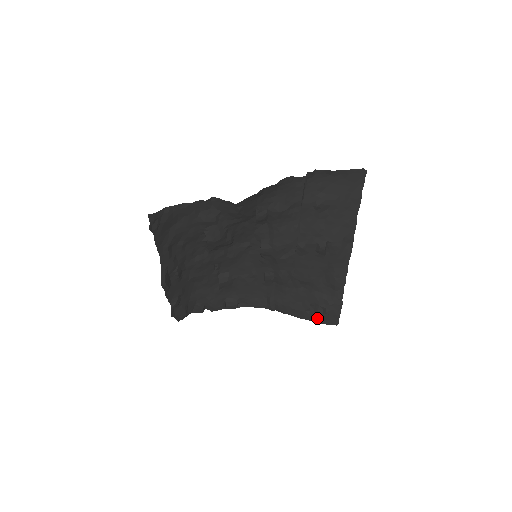
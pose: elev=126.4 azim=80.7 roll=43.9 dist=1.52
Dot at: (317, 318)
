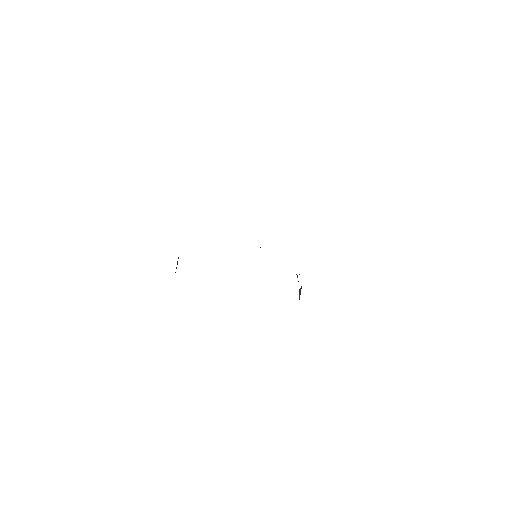
Dot at: occluded
